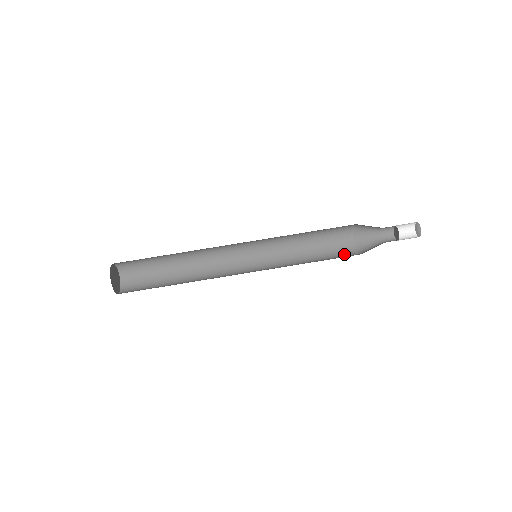
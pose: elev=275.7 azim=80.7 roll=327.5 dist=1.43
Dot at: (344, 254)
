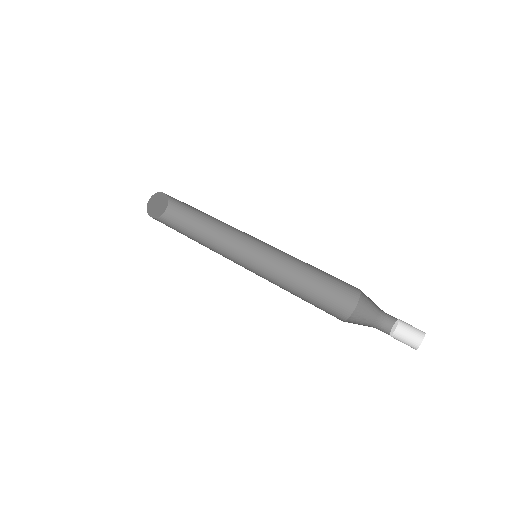
Dot at: (328, 313)
